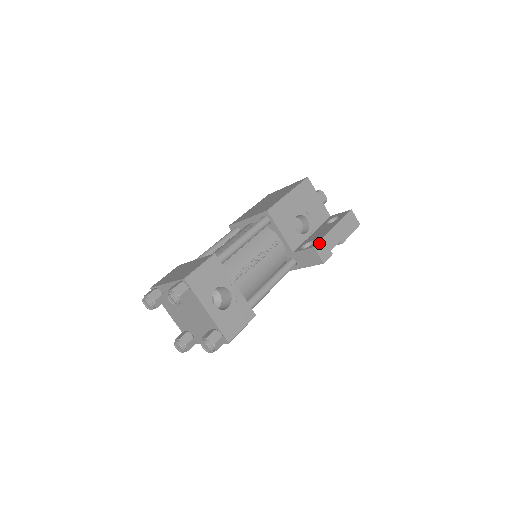
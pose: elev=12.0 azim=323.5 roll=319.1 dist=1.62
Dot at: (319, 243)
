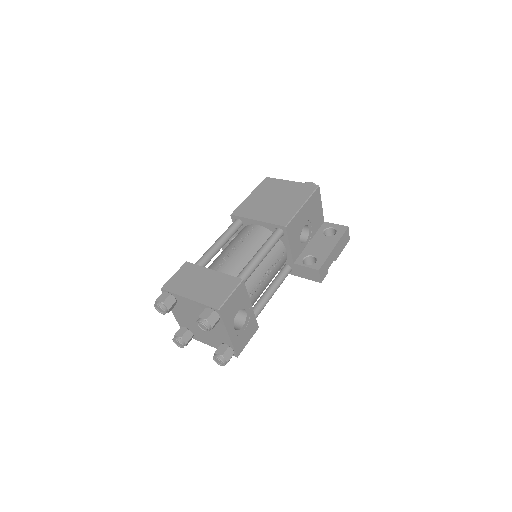
Dot at: (323, 265)
